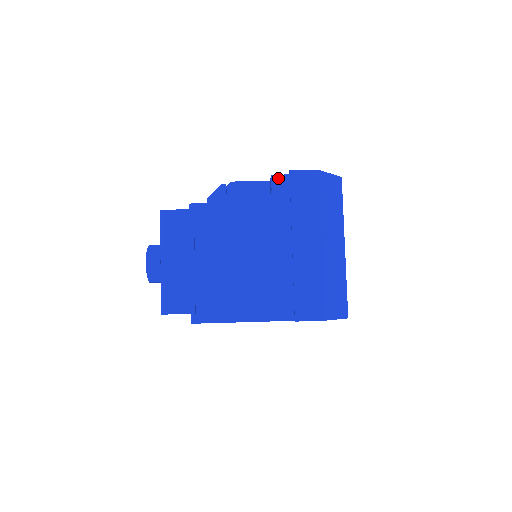
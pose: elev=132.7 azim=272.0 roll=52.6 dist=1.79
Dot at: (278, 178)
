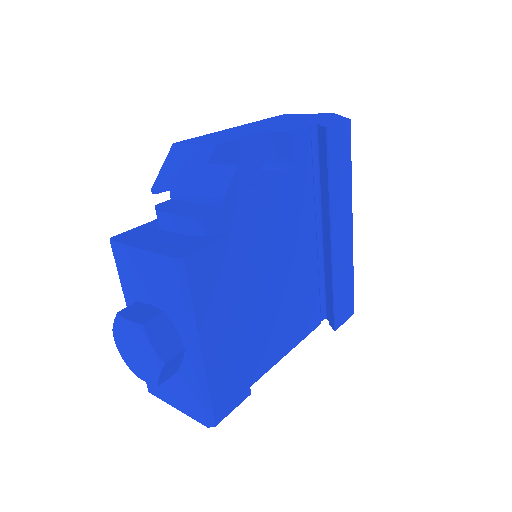
Dot at: (299, 136)
